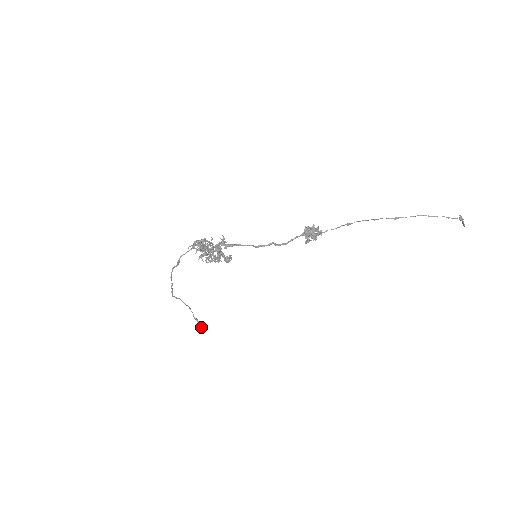
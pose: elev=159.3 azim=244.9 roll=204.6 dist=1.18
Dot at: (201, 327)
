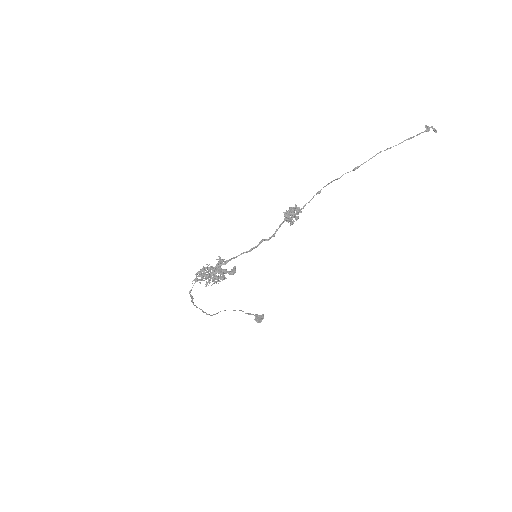
Dot at: (258, 318)
